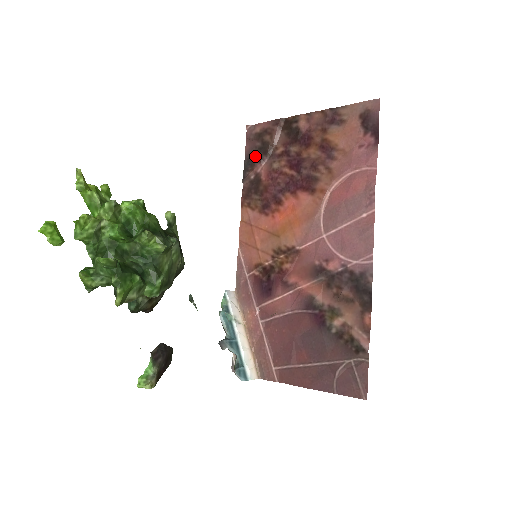
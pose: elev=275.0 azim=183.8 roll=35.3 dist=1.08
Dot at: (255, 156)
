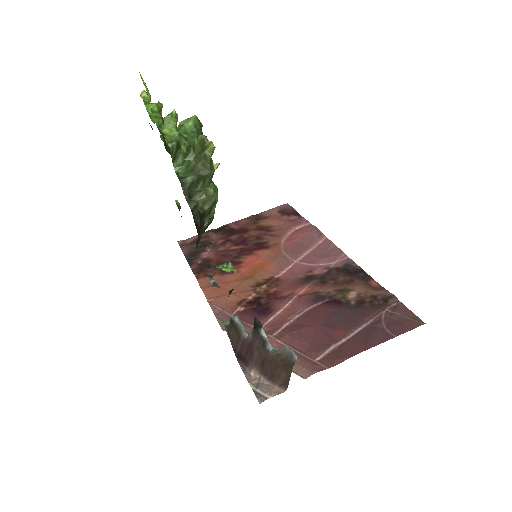
Dot at: (196, 252)
